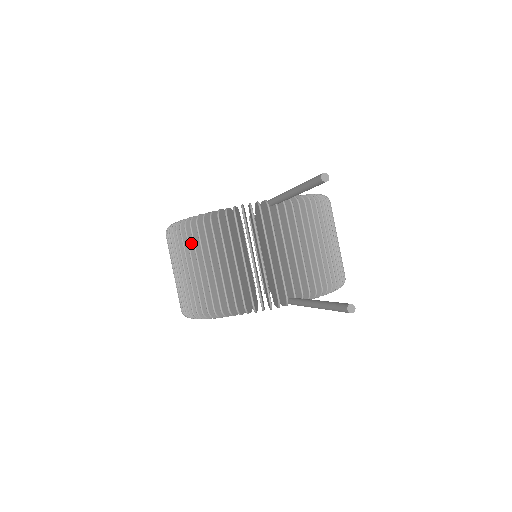
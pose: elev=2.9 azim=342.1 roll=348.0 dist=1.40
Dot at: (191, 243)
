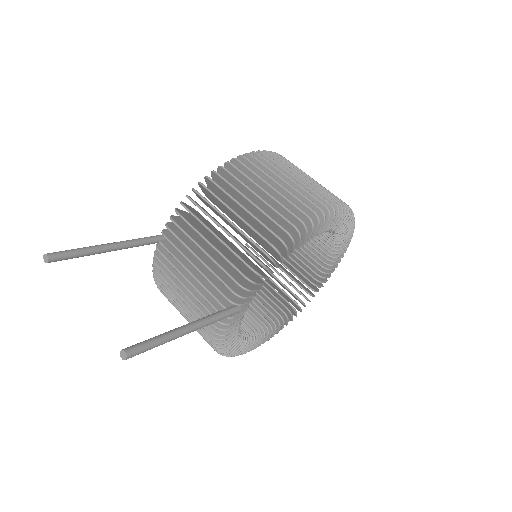
Dot at: occluded
